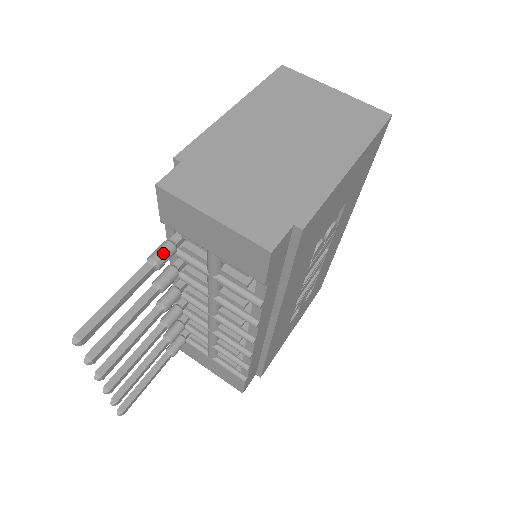
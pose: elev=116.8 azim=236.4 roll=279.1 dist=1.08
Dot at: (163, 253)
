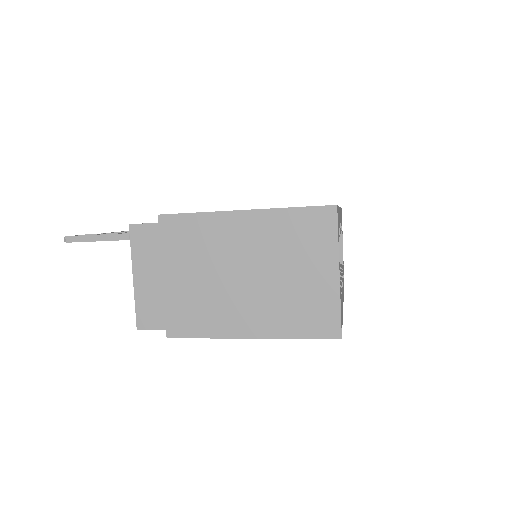
Dot at: occluded
